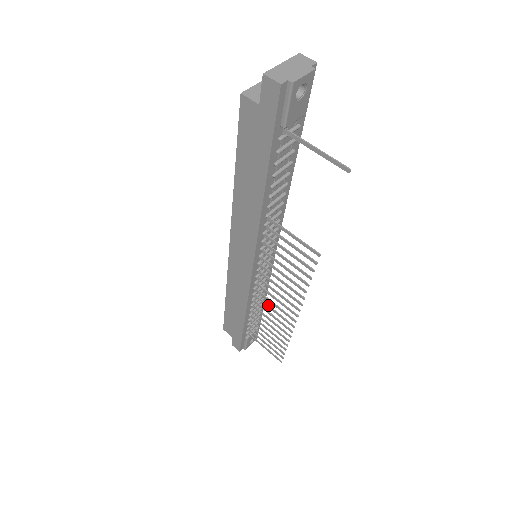
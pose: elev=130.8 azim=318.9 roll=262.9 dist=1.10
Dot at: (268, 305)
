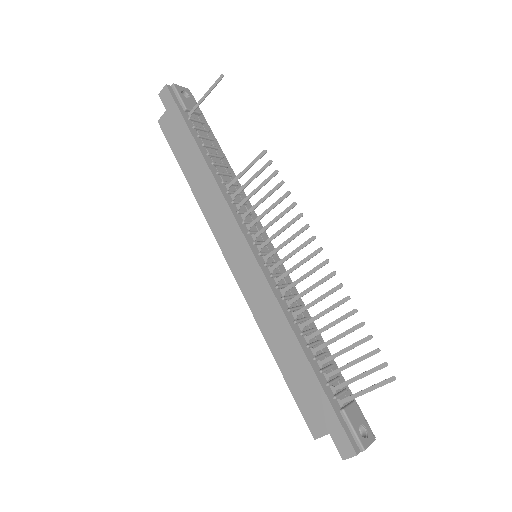
Dot at: (302, 292)
